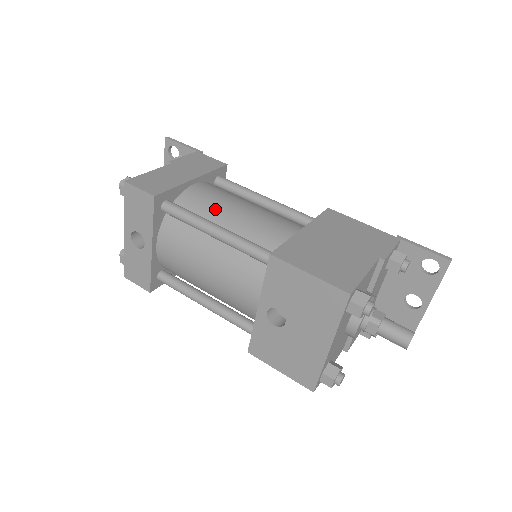
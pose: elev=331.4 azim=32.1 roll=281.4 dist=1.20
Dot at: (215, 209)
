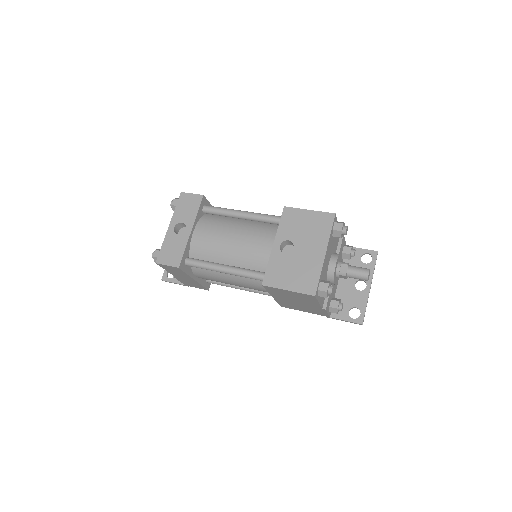
Dot at: occluded
